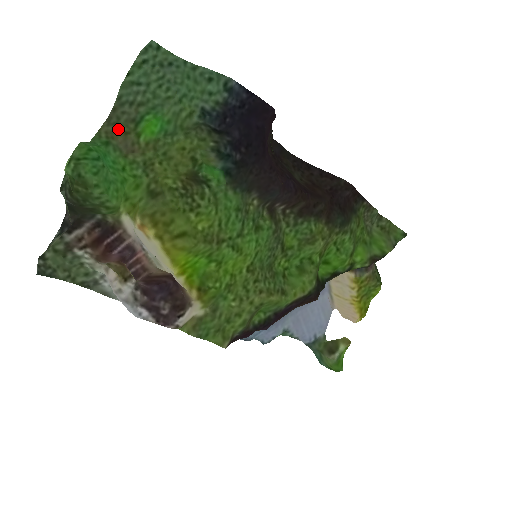
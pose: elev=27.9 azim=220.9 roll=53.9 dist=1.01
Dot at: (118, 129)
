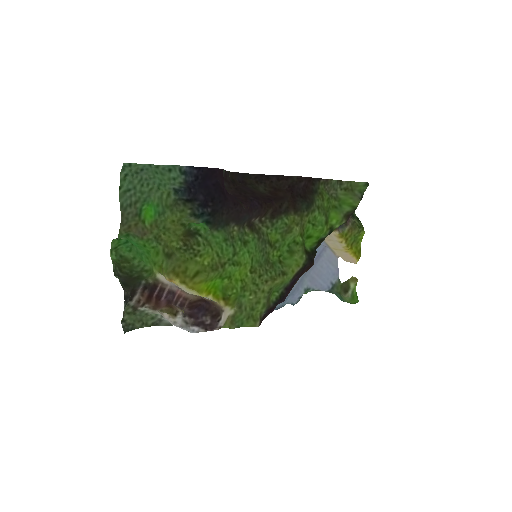
Dot at: (130, 225)
